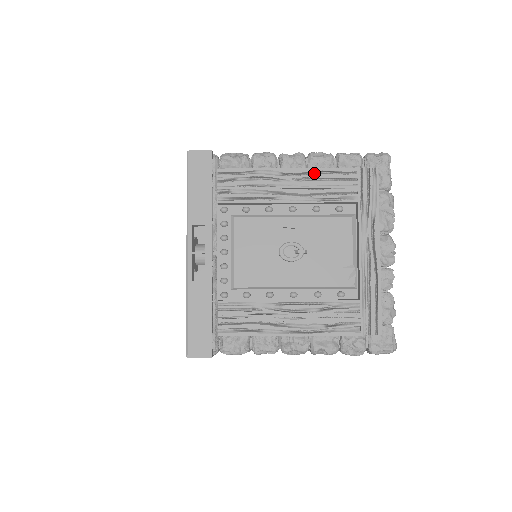
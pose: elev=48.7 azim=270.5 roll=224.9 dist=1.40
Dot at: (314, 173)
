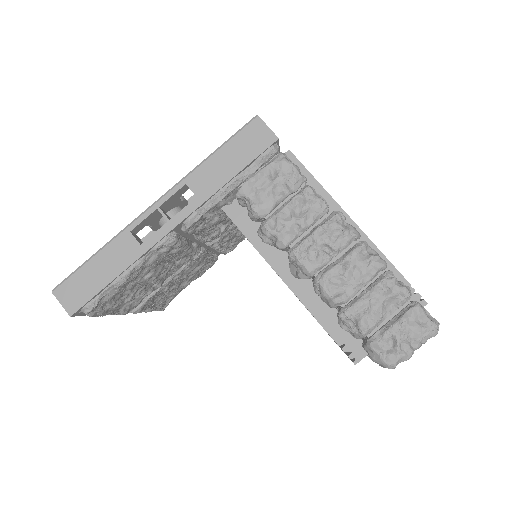
Dot at: occluded
